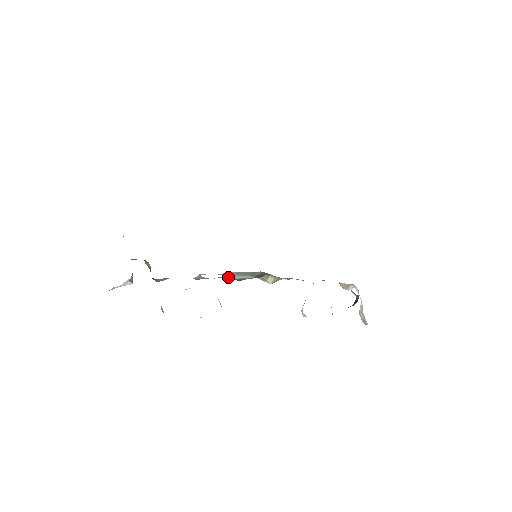
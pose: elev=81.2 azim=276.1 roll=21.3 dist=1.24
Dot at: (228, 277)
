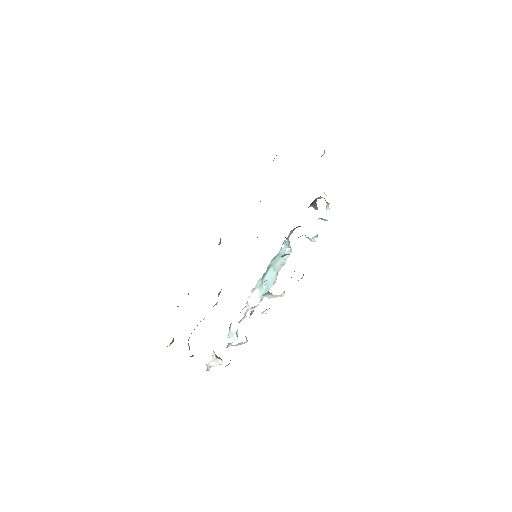
Dot at: (258, 283)
